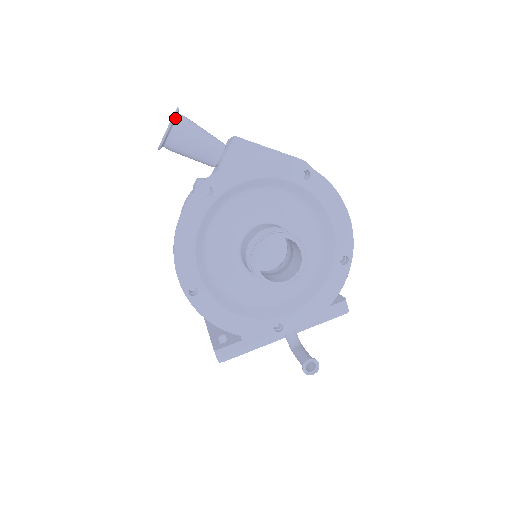
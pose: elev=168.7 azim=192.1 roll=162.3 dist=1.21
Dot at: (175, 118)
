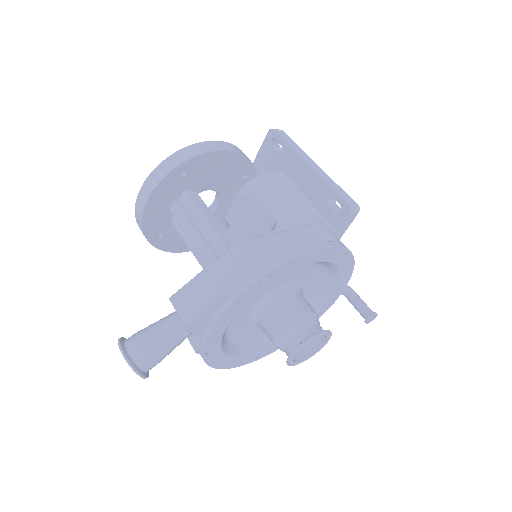
Dot at: (137, 369)
